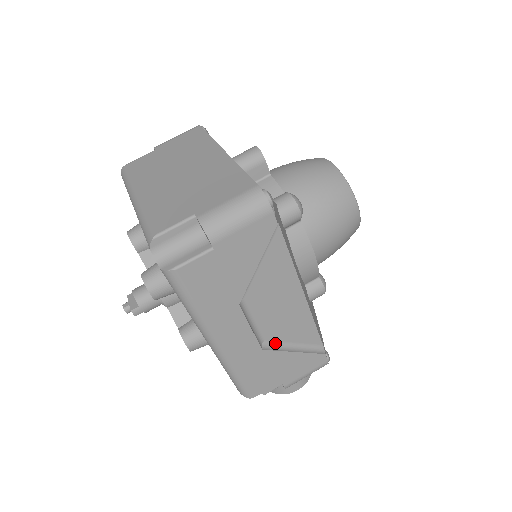
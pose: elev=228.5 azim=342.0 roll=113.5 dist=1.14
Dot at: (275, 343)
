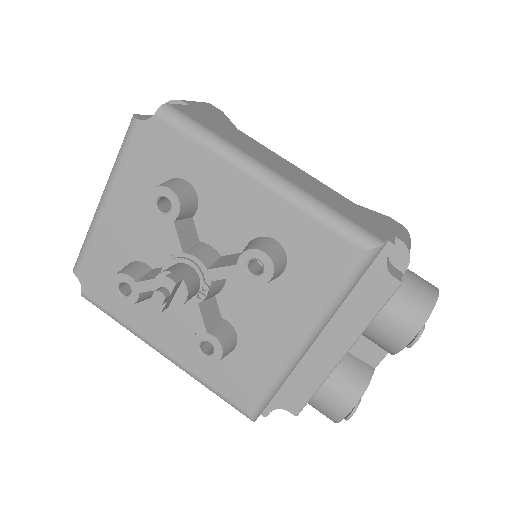
Dot at: occluded
